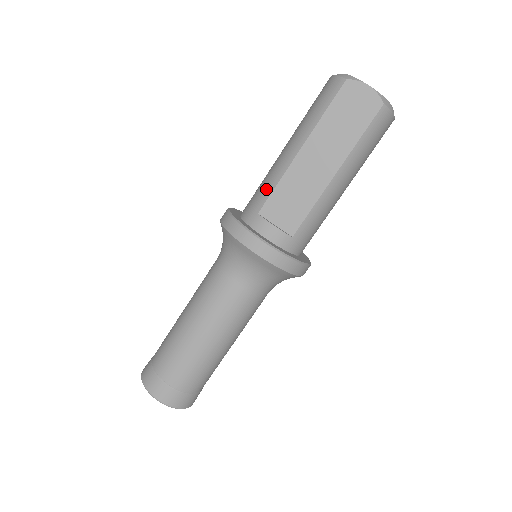
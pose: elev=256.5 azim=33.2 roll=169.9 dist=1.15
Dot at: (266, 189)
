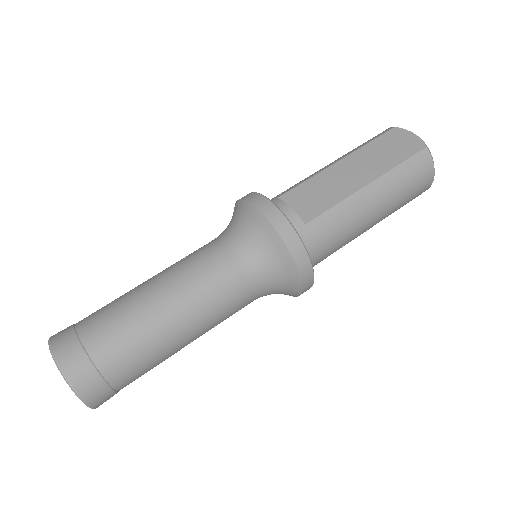
Dot at: occluded
